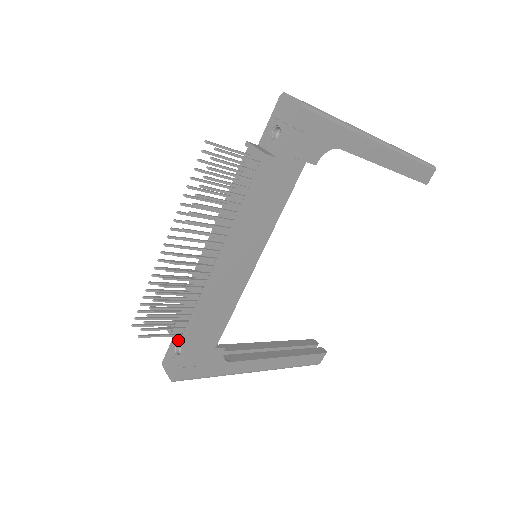
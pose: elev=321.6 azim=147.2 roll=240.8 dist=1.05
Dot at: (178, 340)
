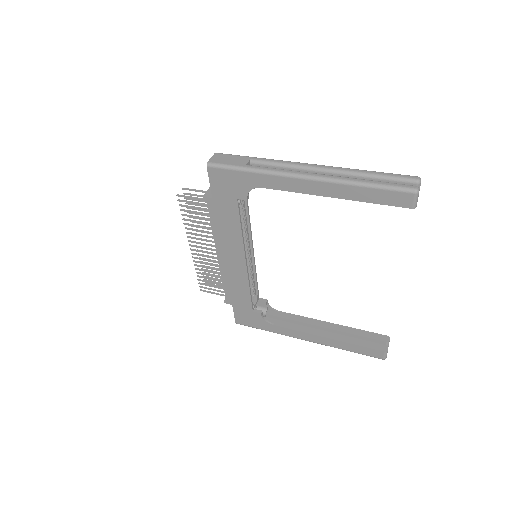
Dot at: occluded
